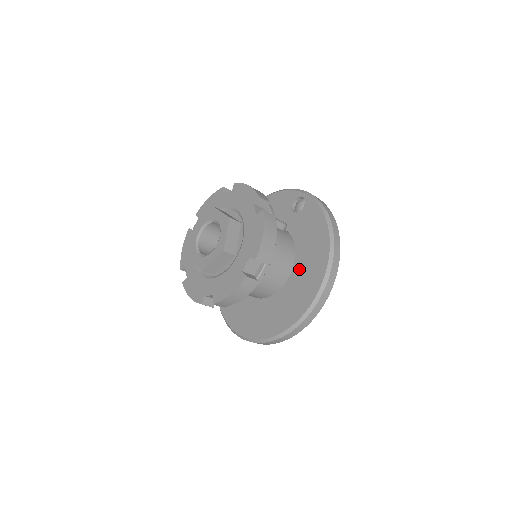
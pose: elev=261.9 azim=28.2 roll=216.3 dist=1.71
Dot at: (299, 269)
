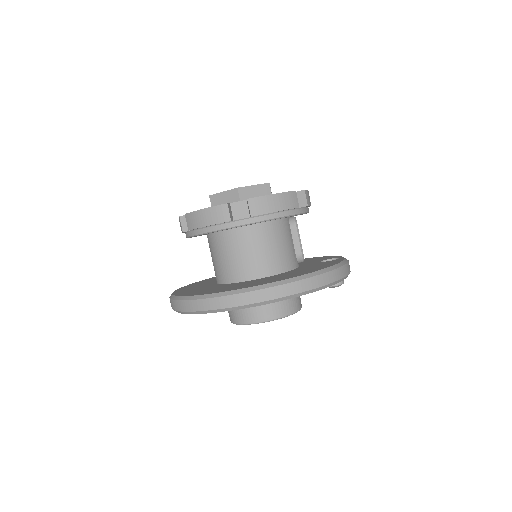
Dot at: (271, 277)
